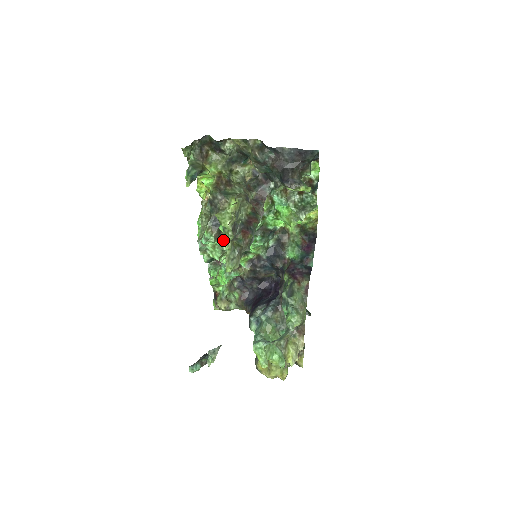
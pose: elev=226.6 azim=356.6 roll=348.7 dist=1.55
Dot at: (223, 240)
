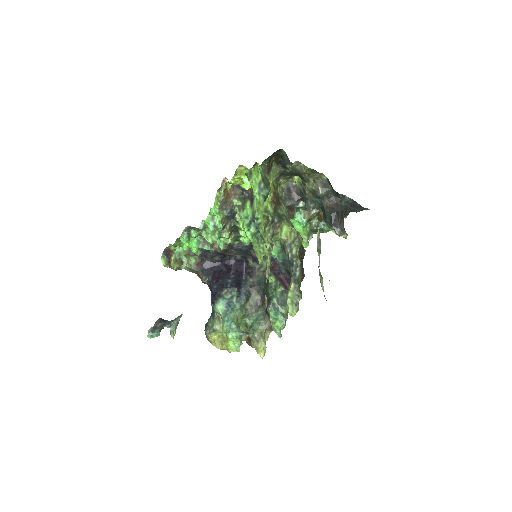
Dot at: (226, 228)
